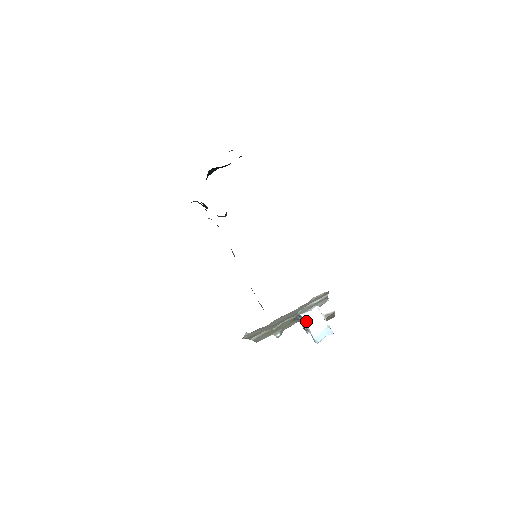
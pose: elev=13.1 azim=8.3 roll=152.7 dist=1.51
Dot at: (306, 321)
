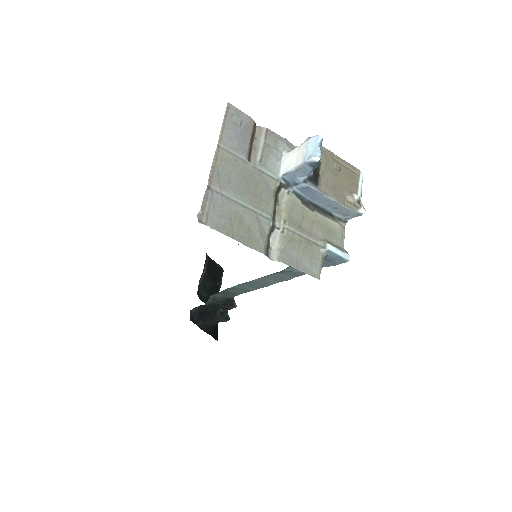
Dot at: (288, 170)
